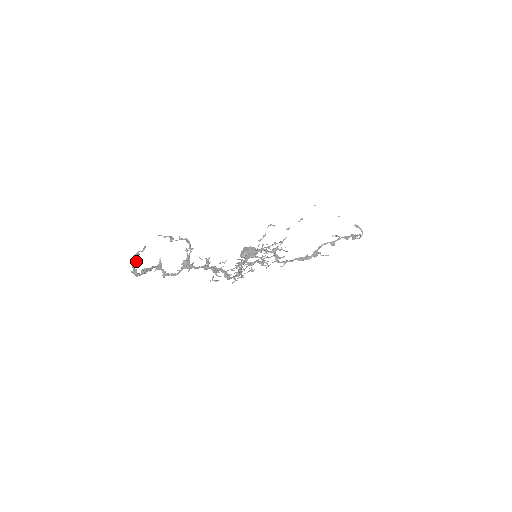
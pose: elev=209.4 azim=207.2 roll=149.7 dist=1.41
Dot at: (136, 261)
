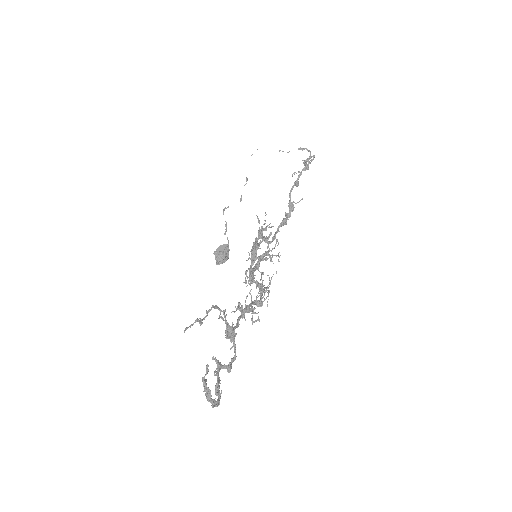
Dot at: (208, 391)
